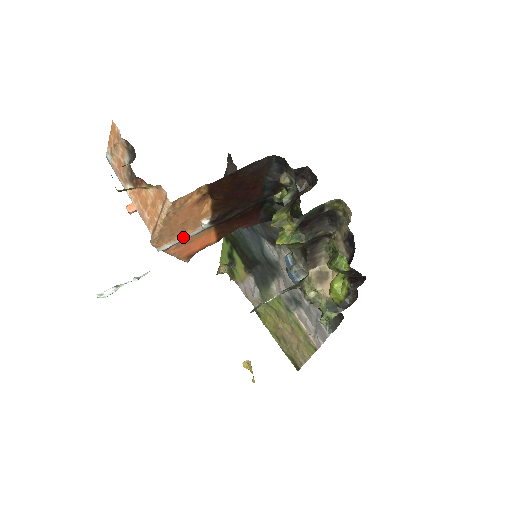
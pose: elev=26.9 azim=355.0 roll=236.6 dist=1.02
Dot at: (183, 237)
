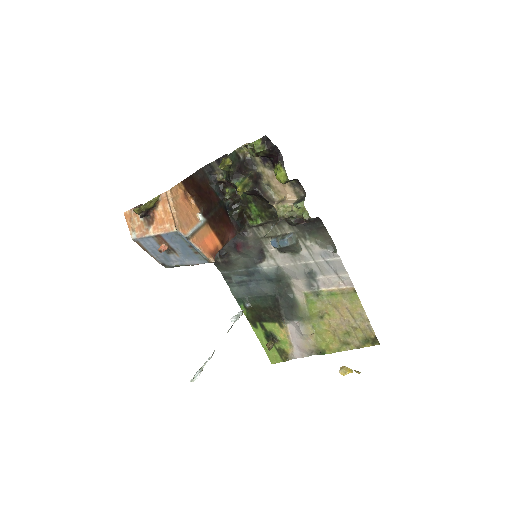
Dot at: (194, 227)
